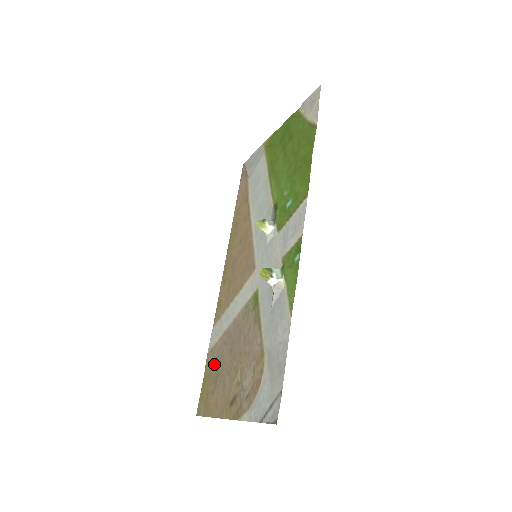
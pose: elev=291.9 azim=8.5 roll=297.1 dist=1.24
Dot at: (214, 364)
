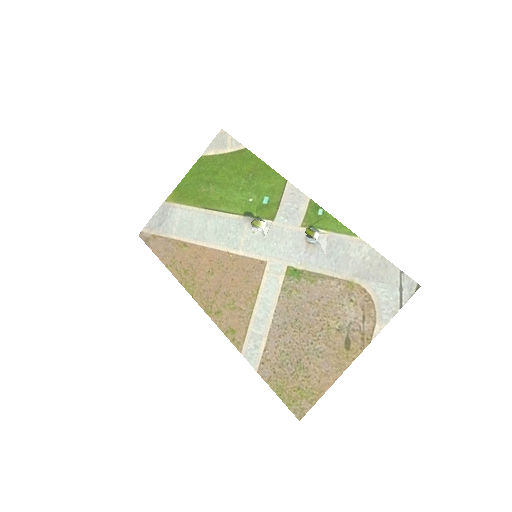
Dot at: (282, 363)
